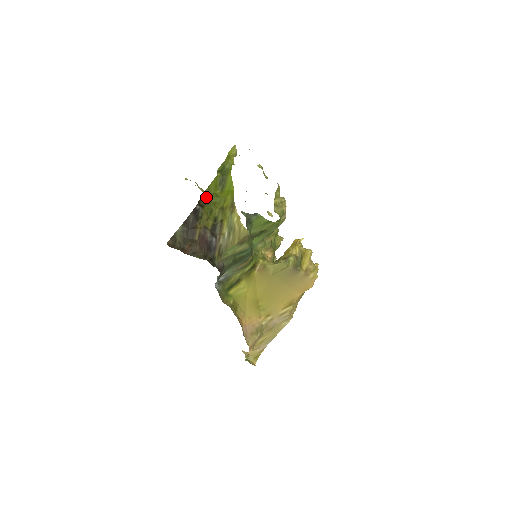
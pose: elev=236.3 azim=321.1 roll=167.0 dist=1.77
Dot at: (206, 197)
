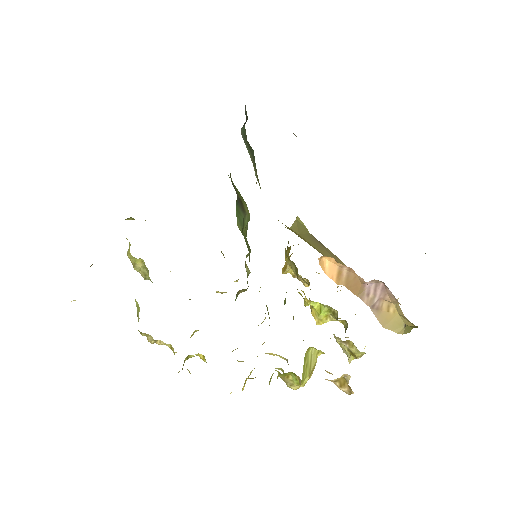
Dot at: occluded
